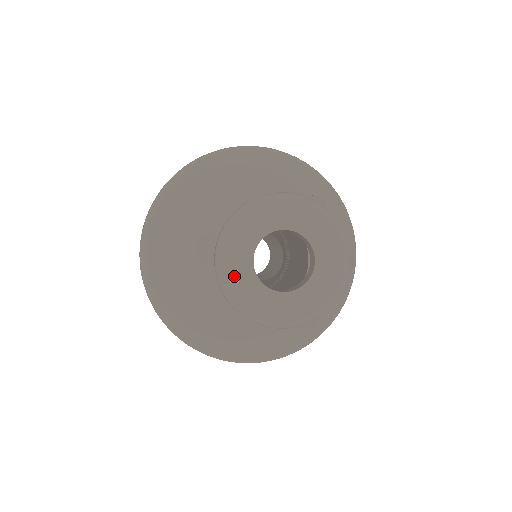
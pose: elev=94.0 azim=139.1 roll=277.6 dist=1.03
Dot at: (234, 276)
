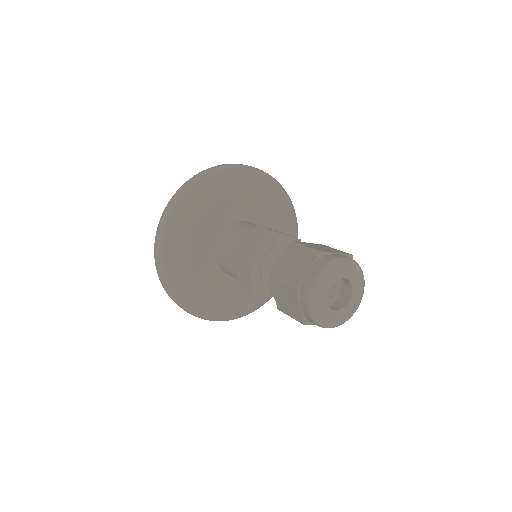
Dot at: (318, 303)
